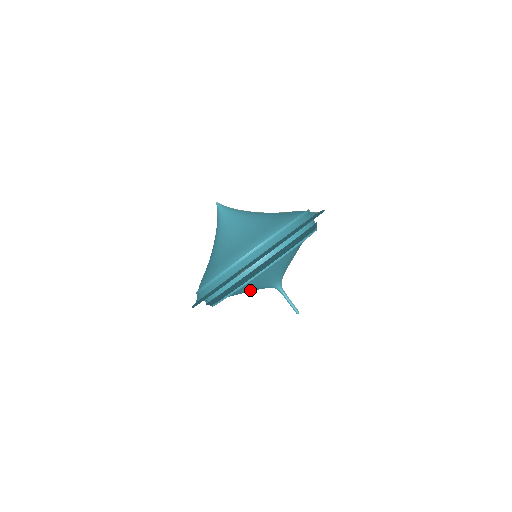
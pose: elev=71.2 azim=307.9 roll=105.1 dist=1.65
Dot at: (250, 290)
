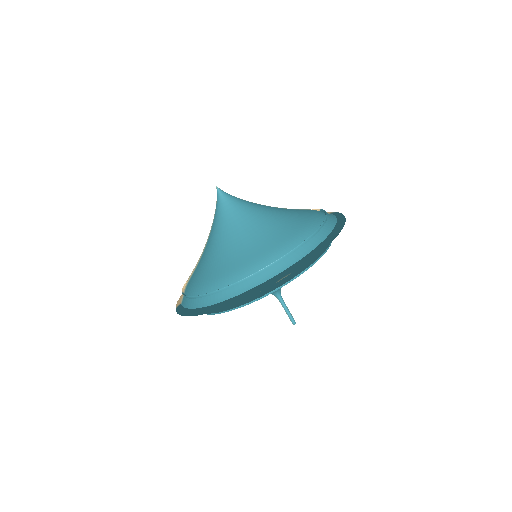
Dot at: occluded
